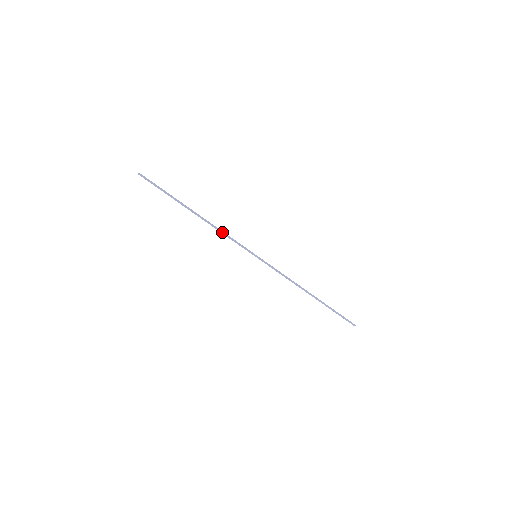
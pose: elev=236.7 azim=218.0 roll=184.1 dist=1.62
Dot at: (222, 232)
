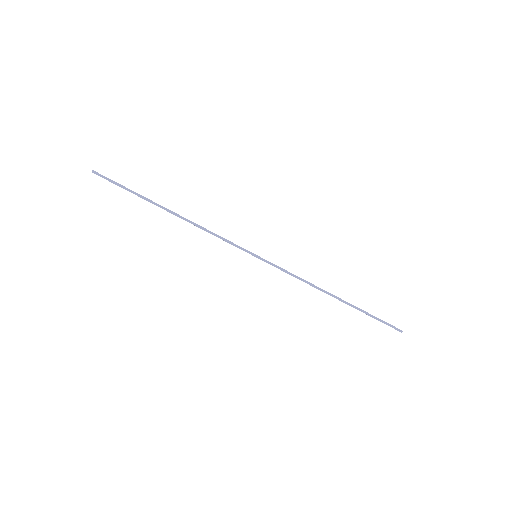
Dot at: (207, 231)
